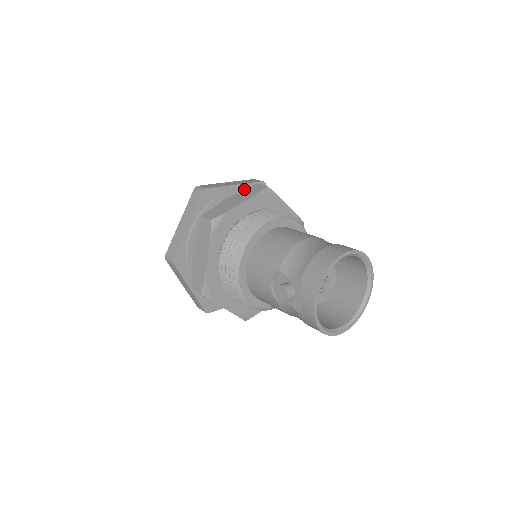
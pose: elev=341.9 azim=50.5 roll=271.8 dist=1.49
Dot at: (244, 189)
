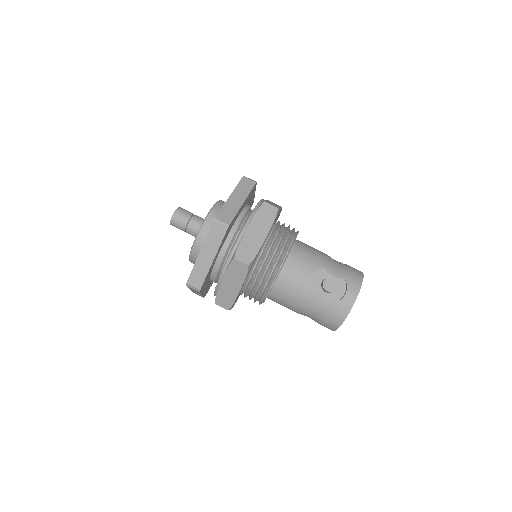
Dot at: (252, 199)
